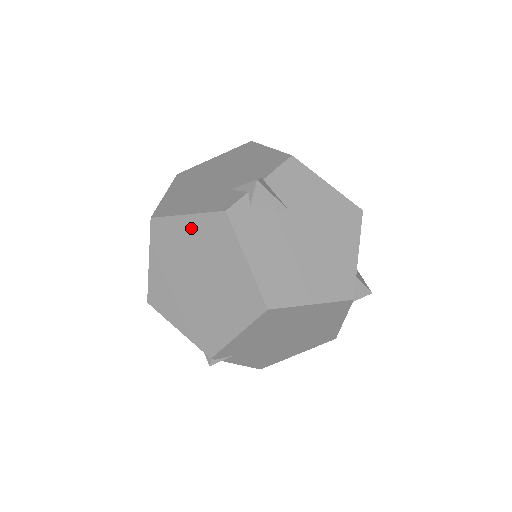
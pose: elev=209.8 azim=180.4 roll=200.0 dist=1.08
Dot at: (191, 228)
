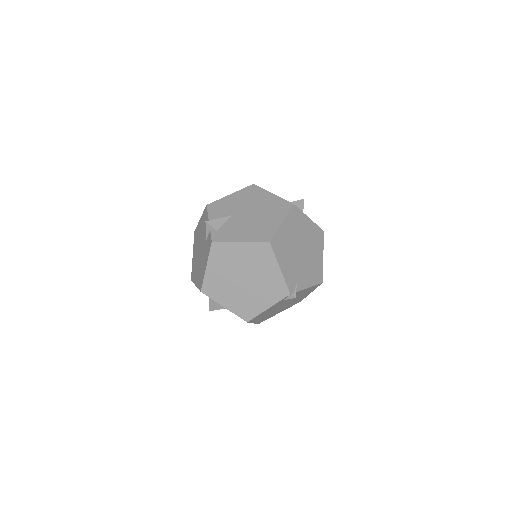
Dot at: (214, 268)
